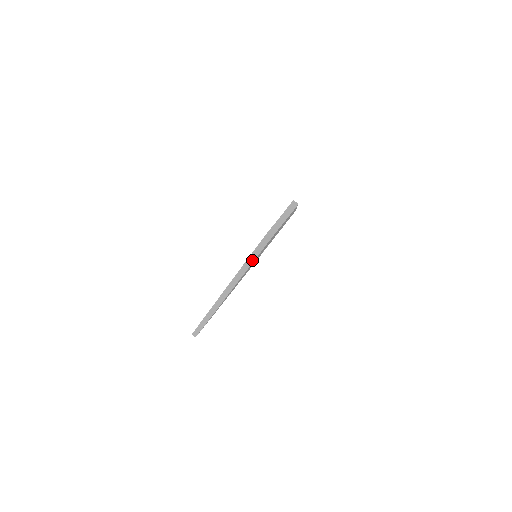
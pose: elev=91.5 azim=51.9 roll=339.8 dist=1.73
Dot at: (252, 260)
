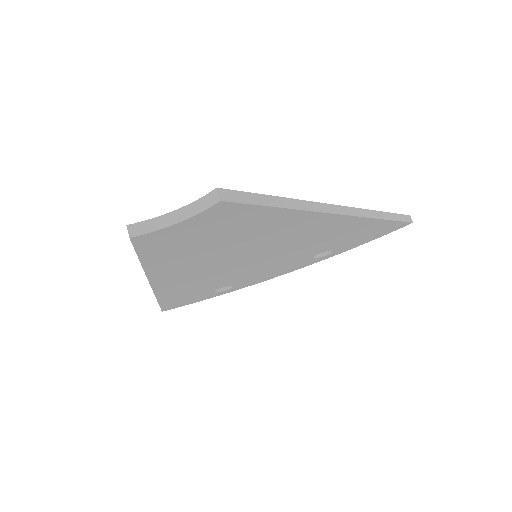
Dot at: (139, 257)
